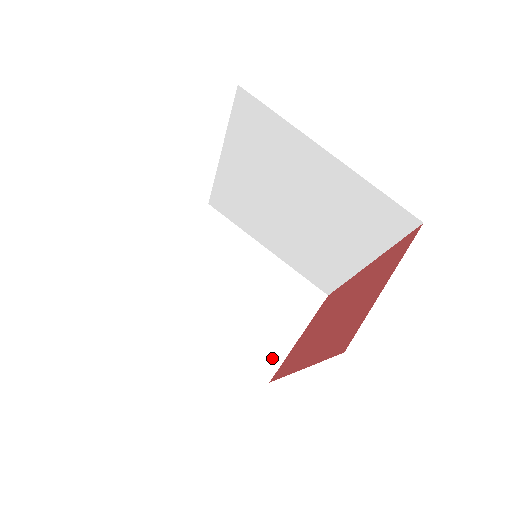
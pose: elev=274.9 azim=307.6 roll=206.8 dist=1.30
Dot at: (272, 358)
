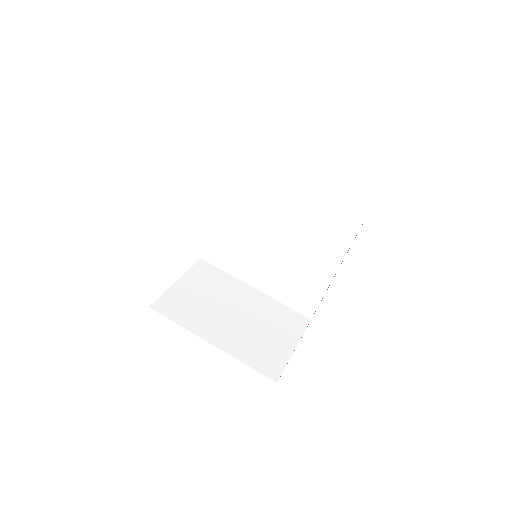
Dot at: (275, 364)
